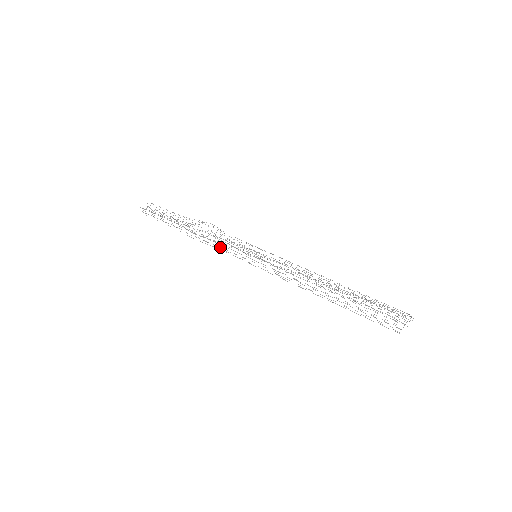
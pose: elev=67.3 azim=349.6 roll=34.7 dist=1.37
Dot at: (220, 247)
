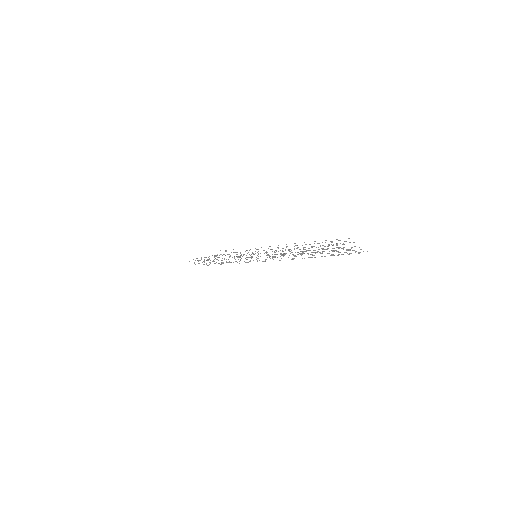
Dot at: occluded
